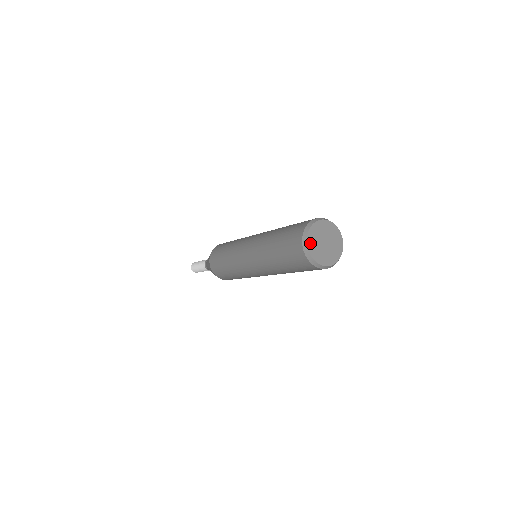
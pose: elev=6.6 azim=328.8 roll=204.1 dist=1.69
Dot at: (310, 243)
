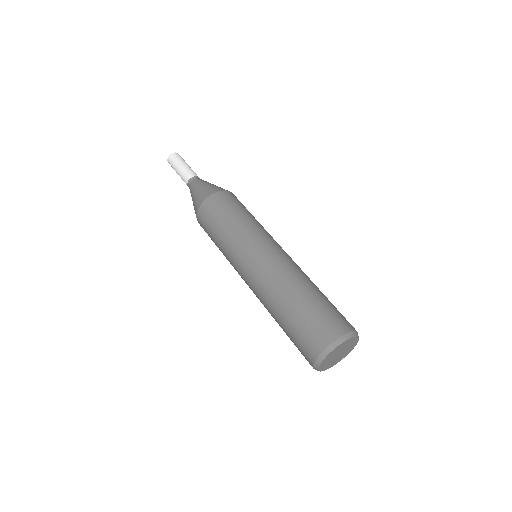
Dot at: (327, 368)
